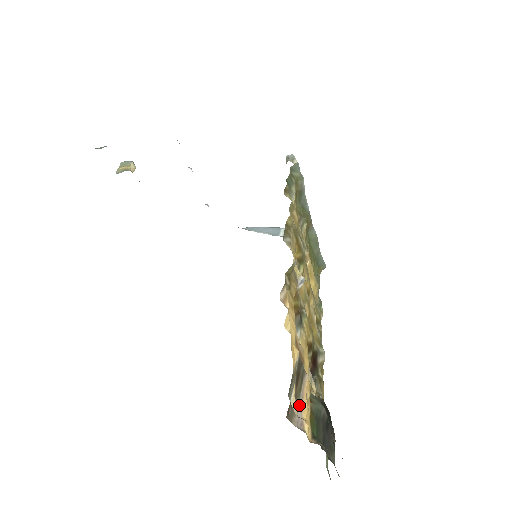
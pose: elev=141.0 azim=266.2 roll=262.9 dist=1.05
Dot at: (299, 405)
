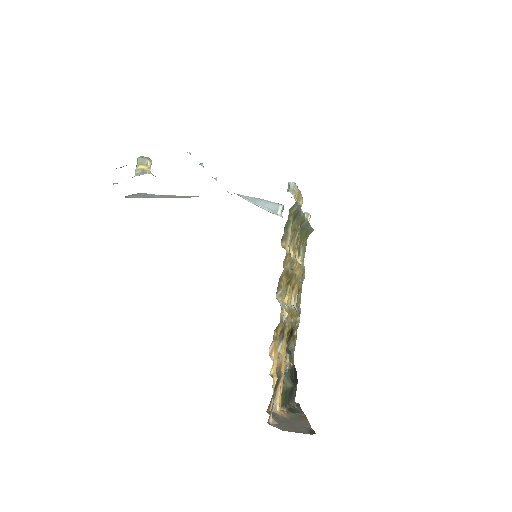
Dot at: (275, 397)
